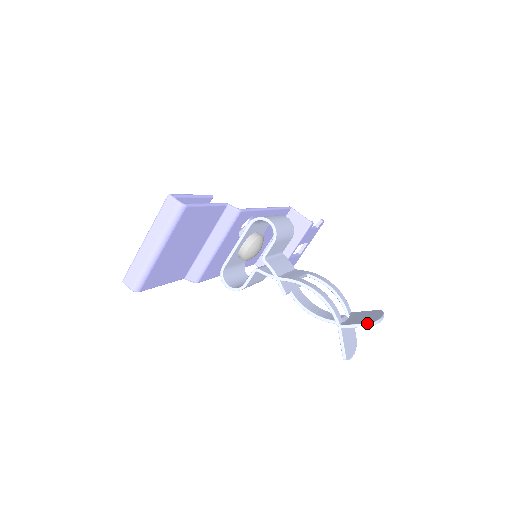
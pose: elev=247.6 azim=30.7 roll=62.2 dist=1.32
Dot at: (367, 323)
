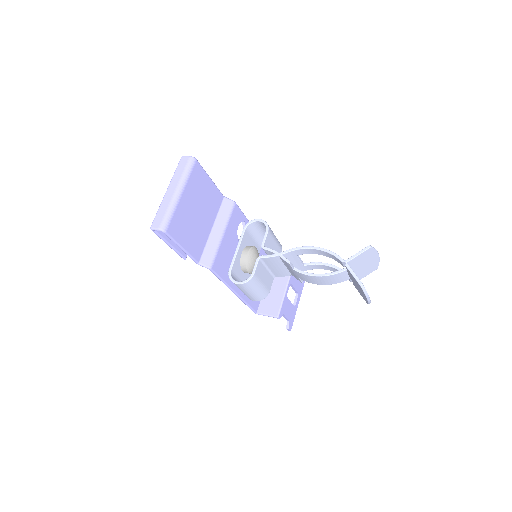
Dot at: (365, 247)
